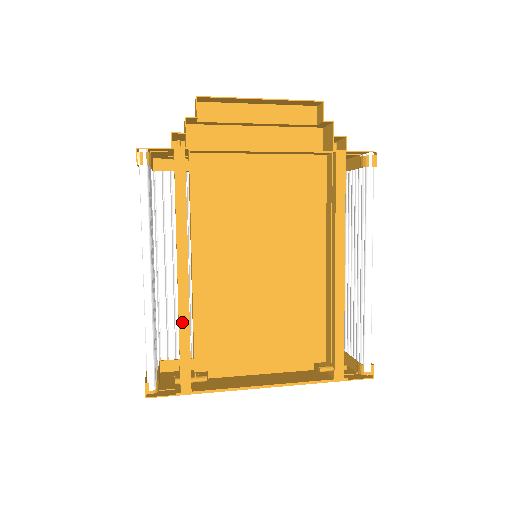
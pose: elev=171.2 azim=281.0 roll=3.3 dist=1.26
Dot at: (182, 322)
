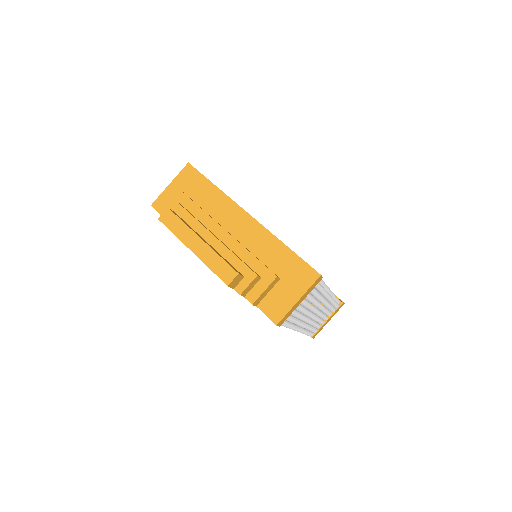
Dot at: occluded
